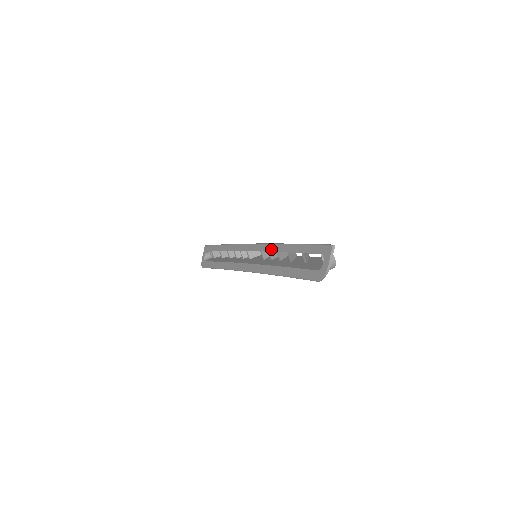
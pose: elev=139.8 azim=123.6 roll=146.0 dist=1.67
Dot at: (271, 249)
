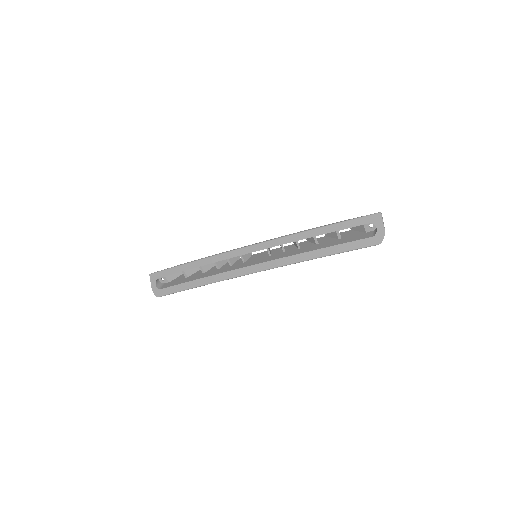
Dot at: (291, 240)
